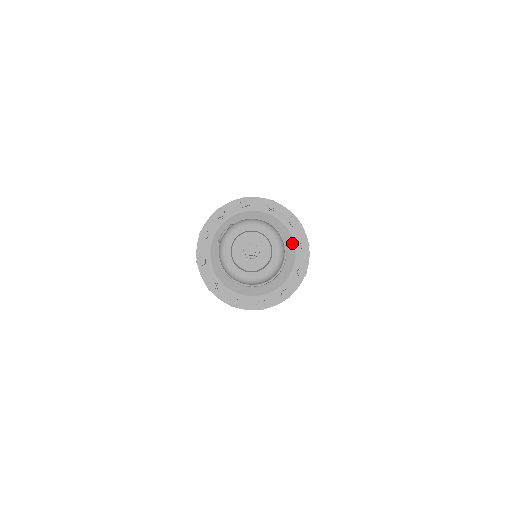
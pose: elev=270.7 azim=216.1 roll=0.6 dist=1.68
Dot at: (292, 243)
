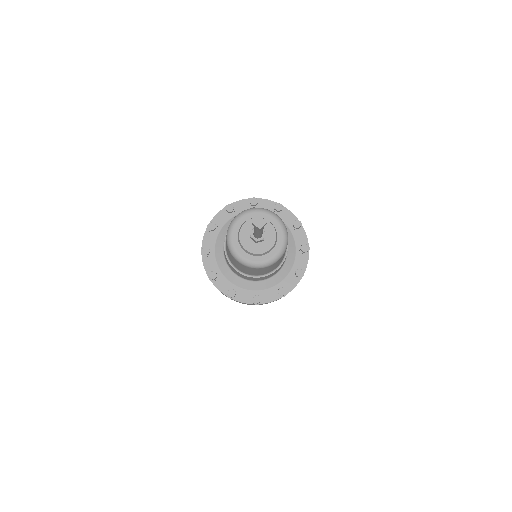
Dot at: (291, 265)
